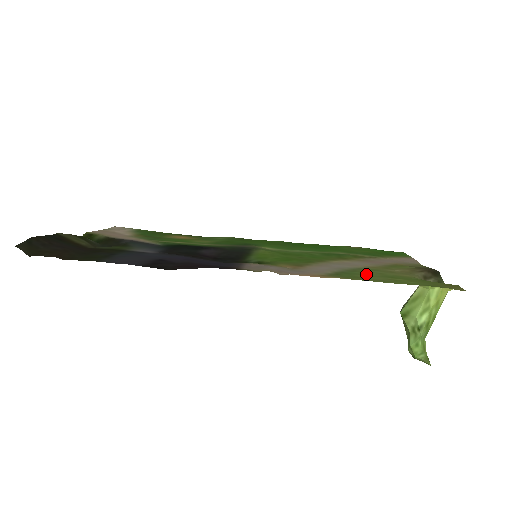
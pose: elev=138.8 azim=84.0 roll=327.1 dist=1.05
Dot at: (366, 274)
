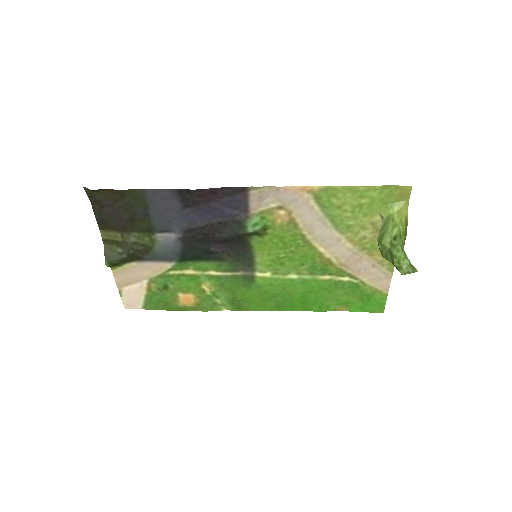
Dot at: (342, 209)
